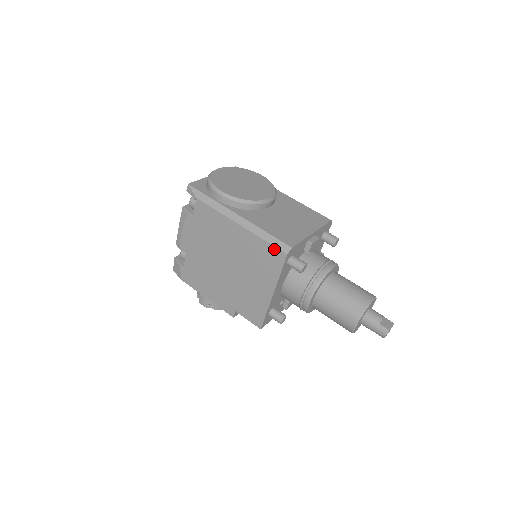
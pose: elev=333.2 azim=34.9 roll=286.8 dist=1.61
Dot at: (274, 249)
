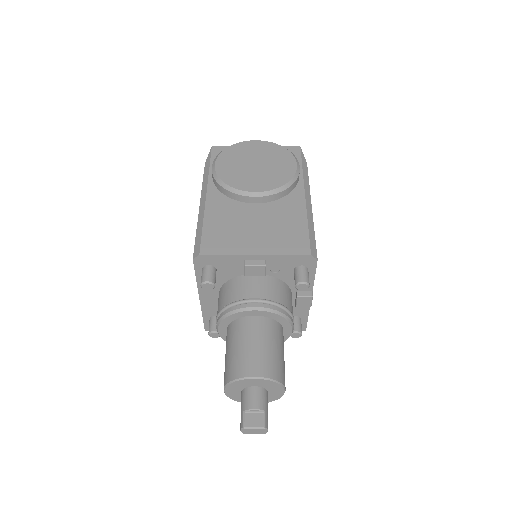
Dot at: (195, 247)
